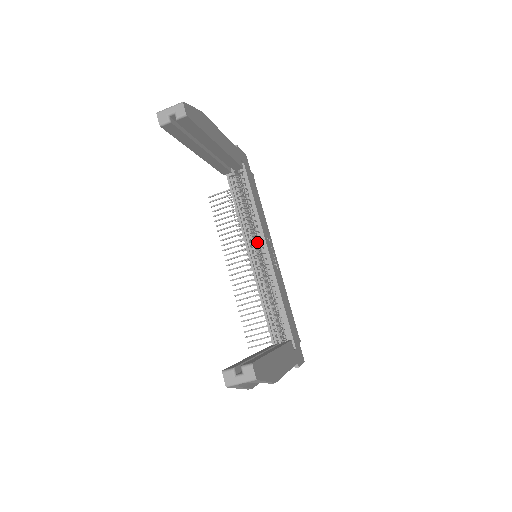
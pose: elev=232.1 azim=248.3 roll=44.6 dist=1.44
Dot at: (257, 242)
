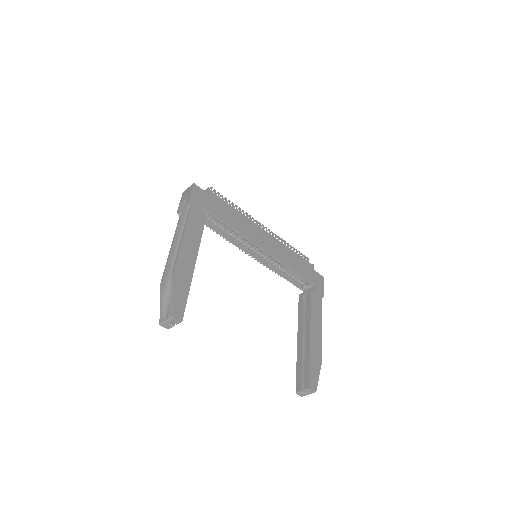
Dot at: occluded
